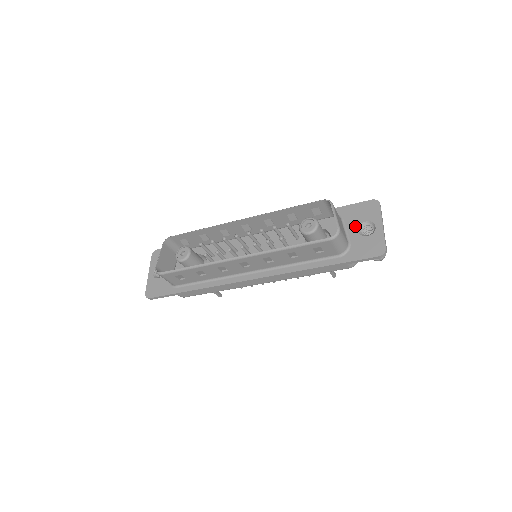
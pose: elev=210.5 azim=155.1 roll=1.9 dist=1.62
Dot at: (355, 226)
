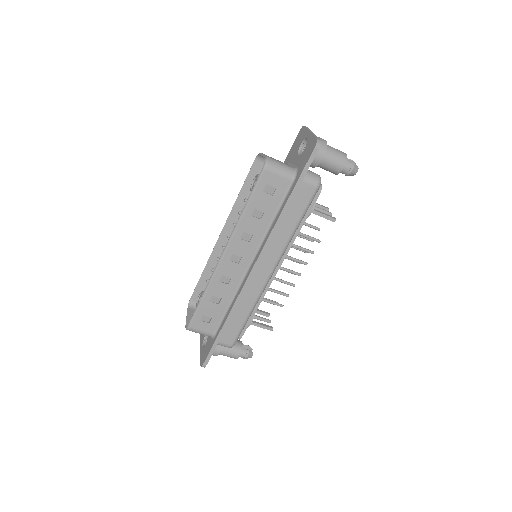
Dot at: (296, 155)
